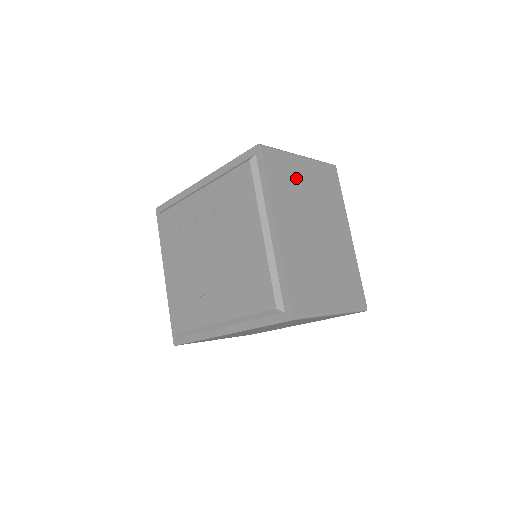
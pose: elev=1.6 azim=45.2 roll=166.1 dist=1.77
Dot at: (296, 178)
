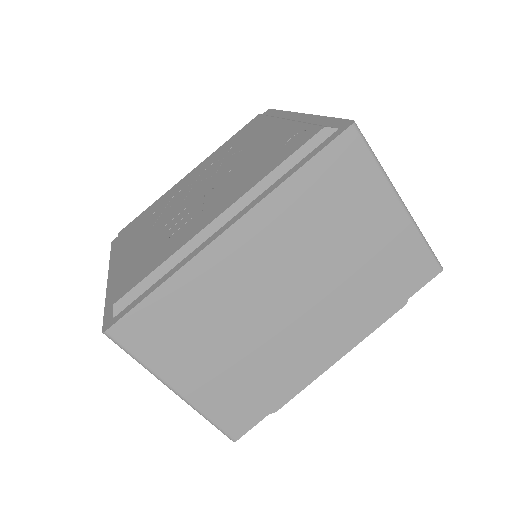
Dot at: occluded
